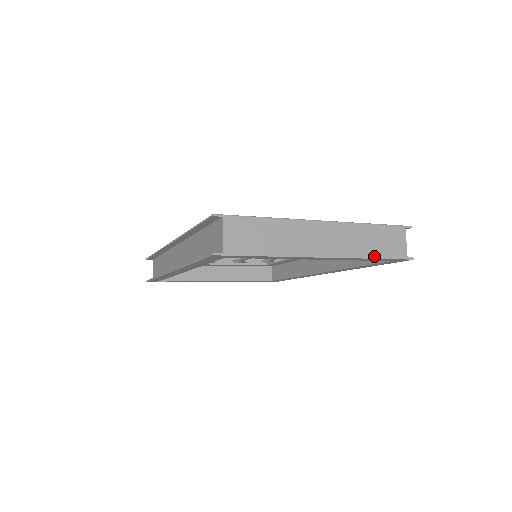
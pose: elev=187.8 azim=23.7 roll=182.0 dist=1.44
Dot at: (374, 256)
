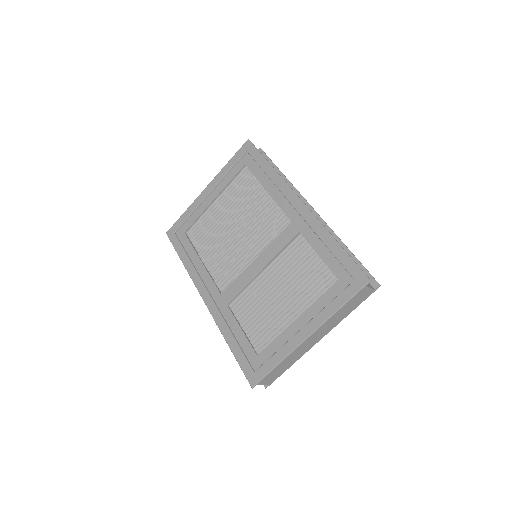
Dot at: occluded
